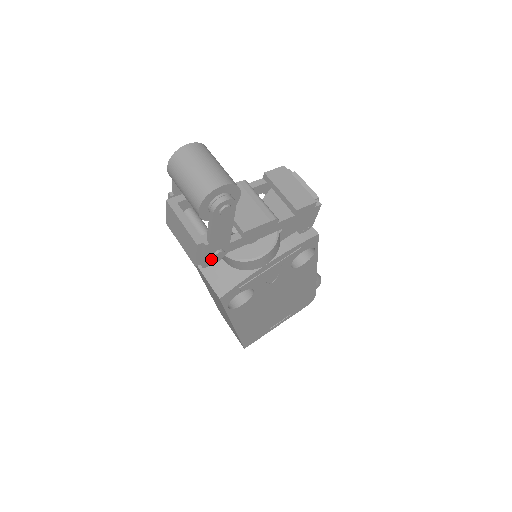
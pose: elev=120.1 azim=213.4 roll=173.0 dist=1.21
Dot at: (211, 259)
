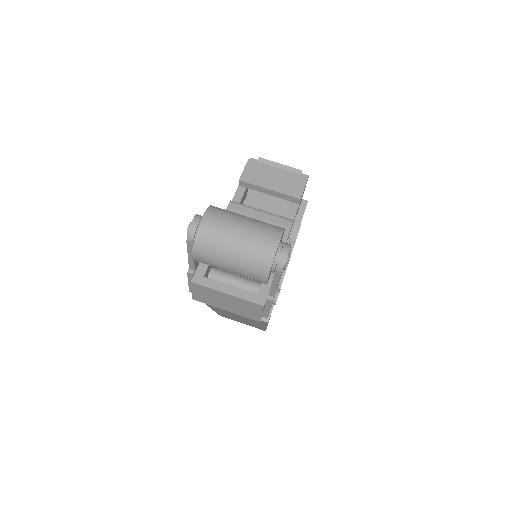
Dot at: occluded
